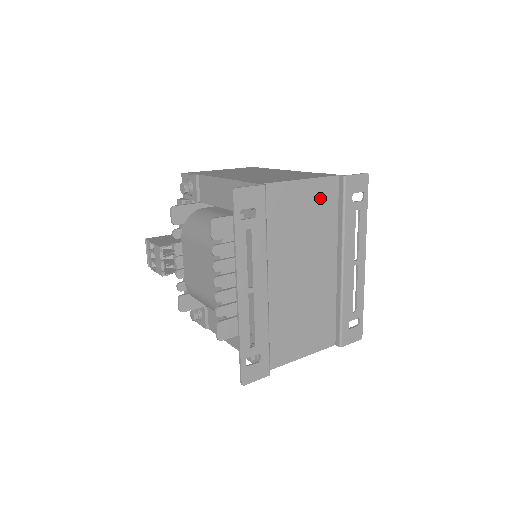
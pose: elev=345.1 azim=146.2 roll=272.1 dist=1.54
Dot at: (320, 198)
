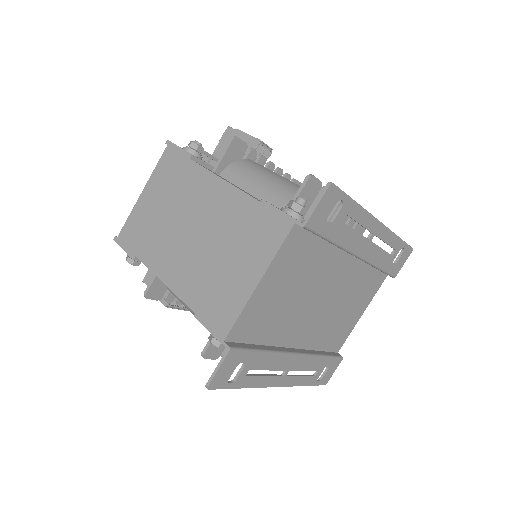
Dot at: (291, 261)
